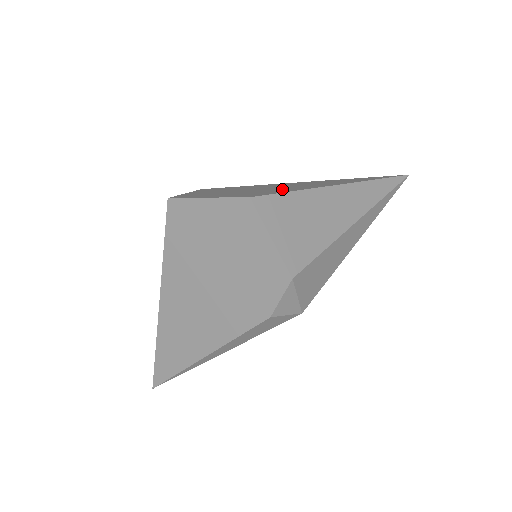
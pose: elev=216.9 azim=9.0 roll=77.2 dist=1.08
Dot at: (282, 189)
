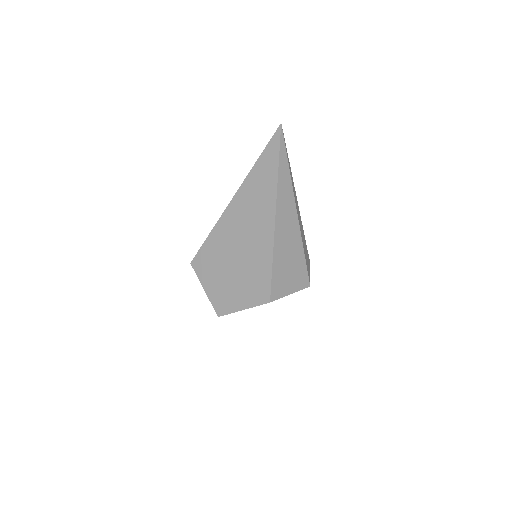
Dot at: (257, 257)
